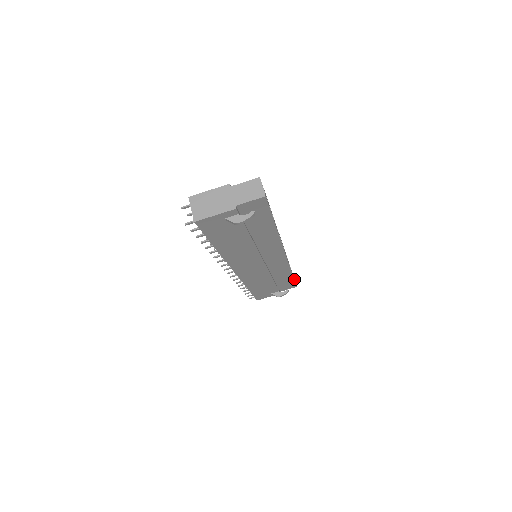
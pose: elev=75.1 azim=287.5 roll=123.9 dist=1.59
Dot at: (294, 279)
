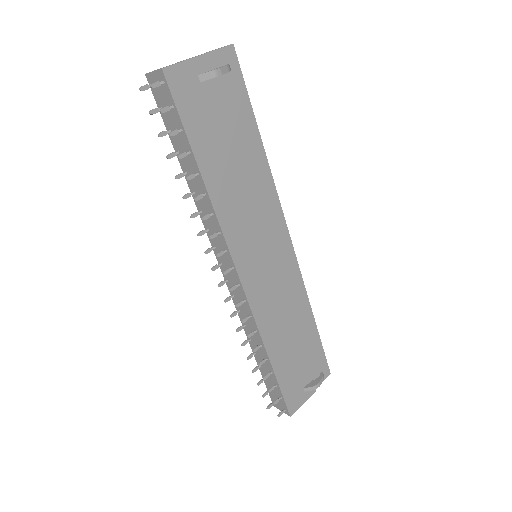
Dot at: occluded
